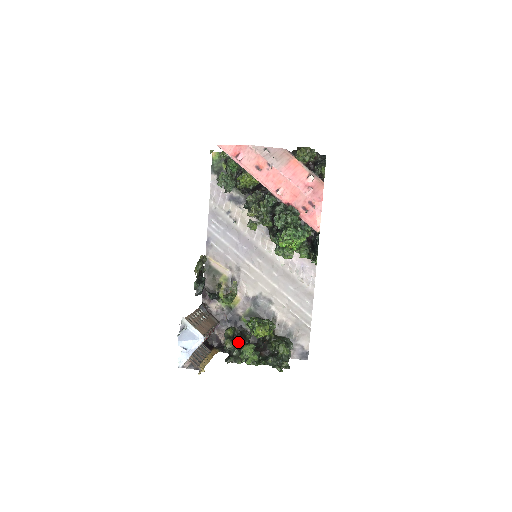
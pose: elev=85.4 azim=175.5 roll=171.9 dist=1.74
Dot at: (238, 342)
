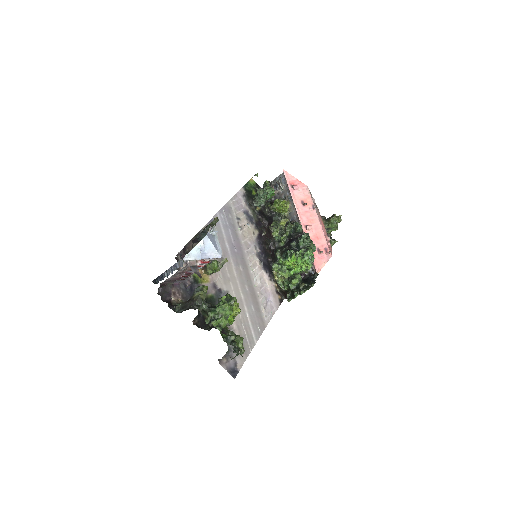
Dot at: occluded
